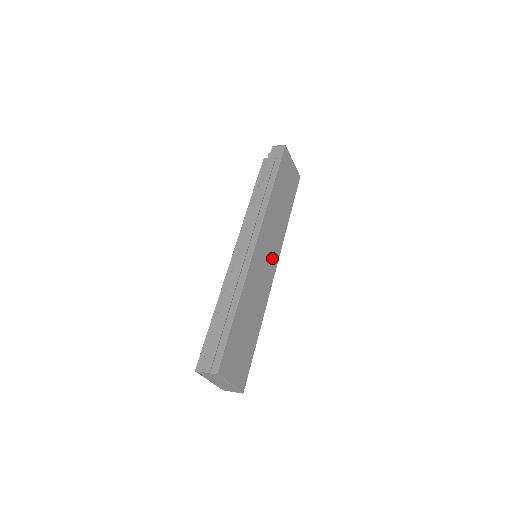
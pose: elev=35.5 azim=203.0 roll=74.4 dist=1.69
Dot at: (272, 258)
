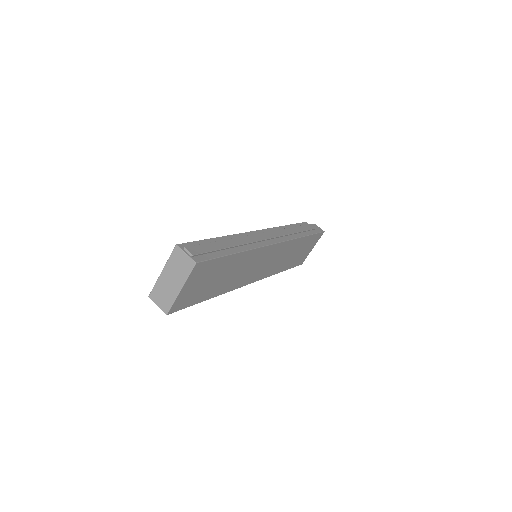
Dot at: (261, 272)
